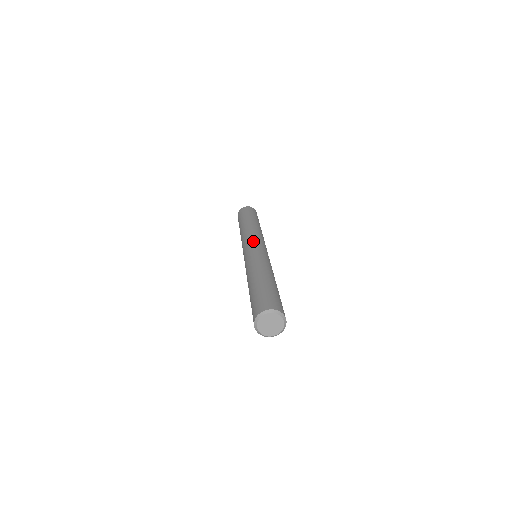
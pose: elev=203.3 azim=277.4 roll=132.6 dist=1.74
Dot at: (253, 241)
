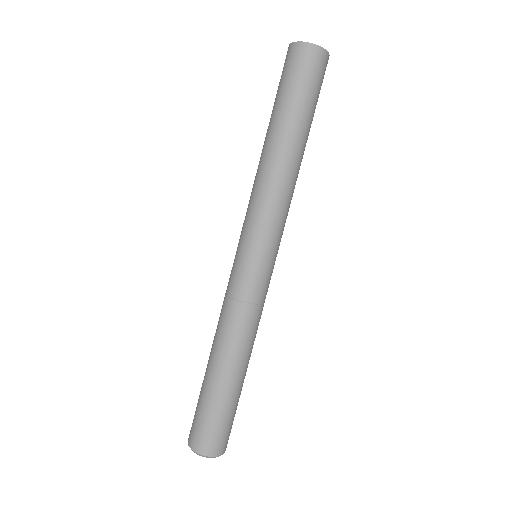
Dot at: (245, 238)
